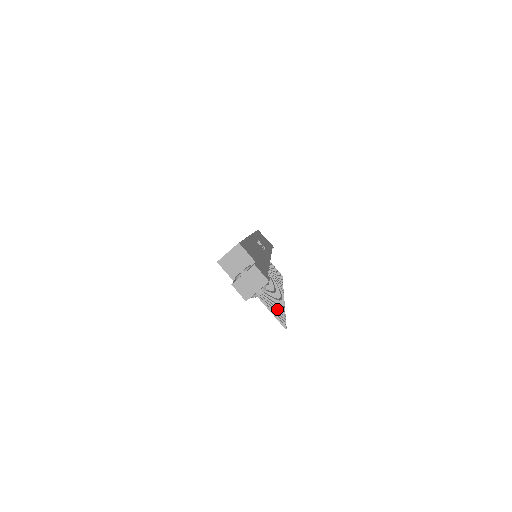
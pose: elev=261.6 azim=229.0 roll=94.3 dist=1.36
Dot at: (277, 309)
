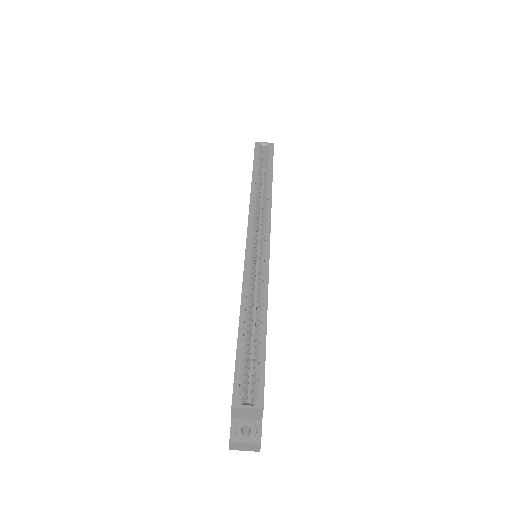
Dot at: occluded
